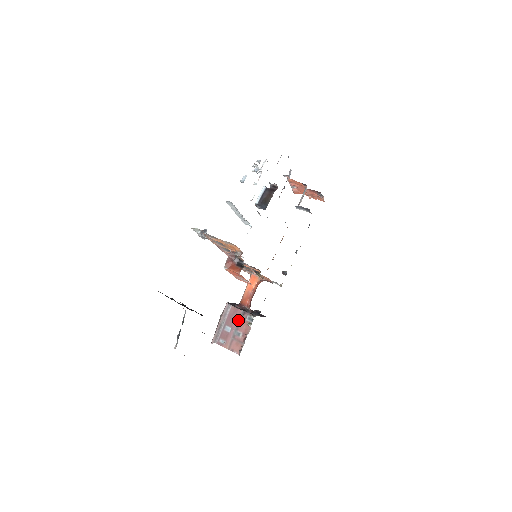
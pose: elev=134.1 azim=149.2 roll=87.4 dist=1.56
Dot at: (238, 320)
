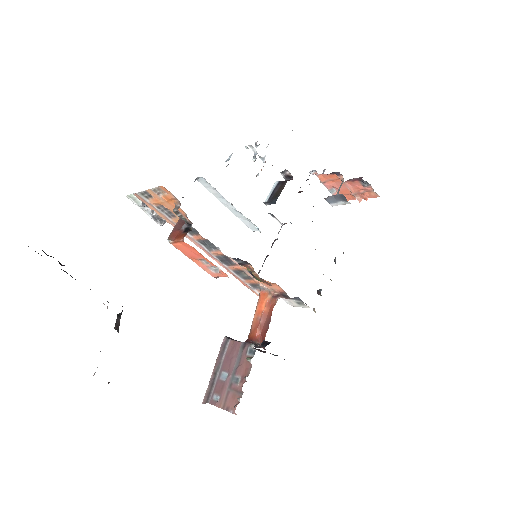
Dot at: (237, 358)
